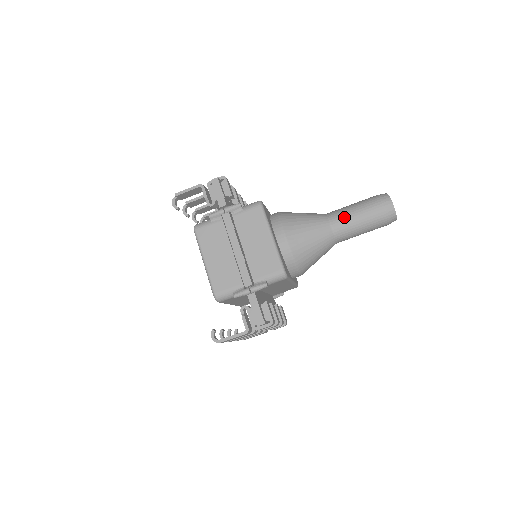
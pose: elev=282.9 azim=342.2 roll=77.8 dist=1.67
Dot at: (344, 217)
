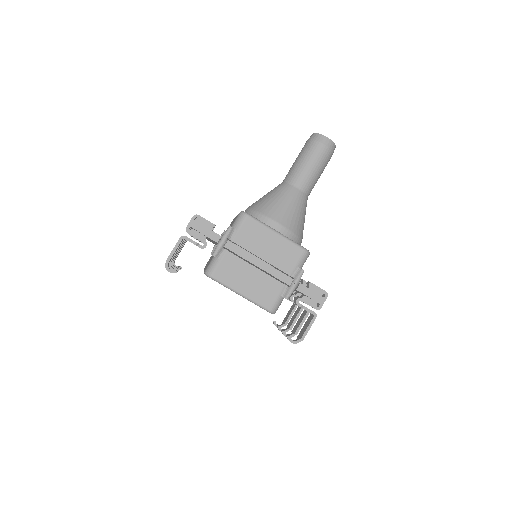
Dot at: (303, 175)
